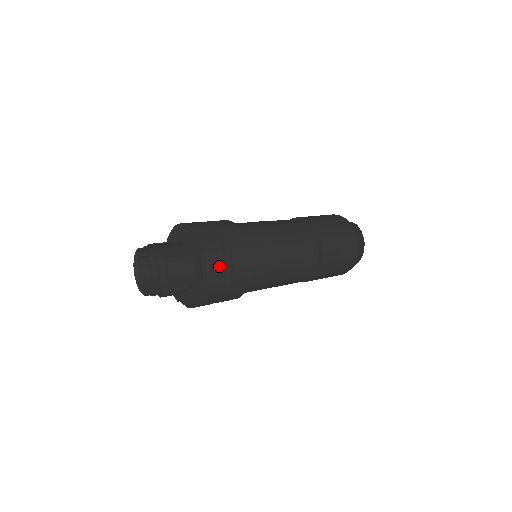
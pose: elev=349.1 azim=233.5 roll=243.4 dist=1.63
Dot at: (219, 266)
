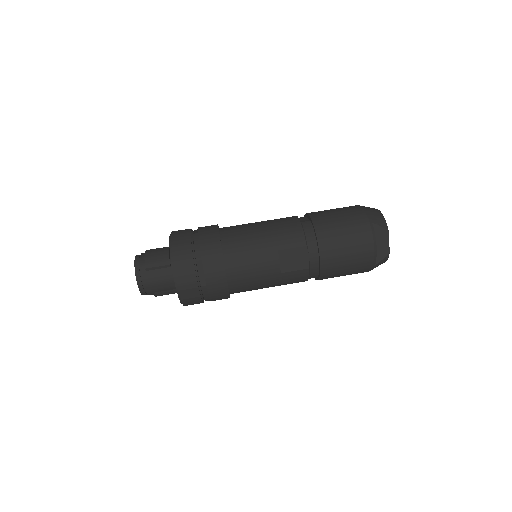
Dot at: occluded
